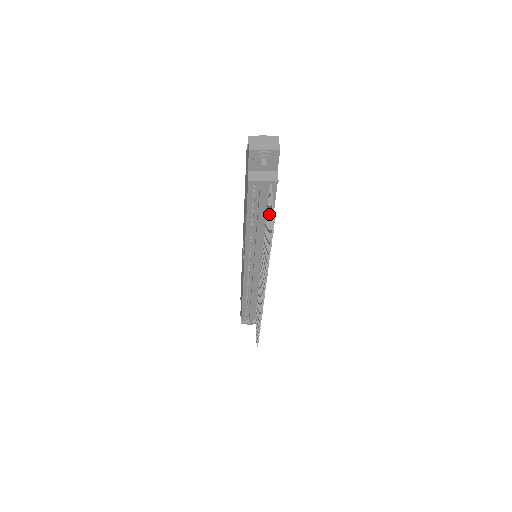
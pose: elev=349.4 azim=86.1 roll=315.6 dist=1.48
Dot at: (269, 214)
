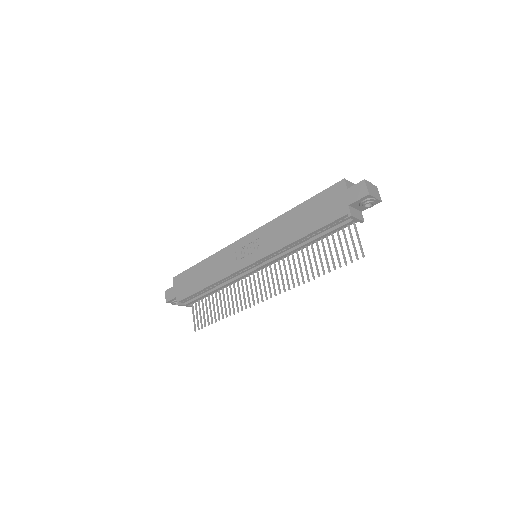
Dot at: (341, 243)
